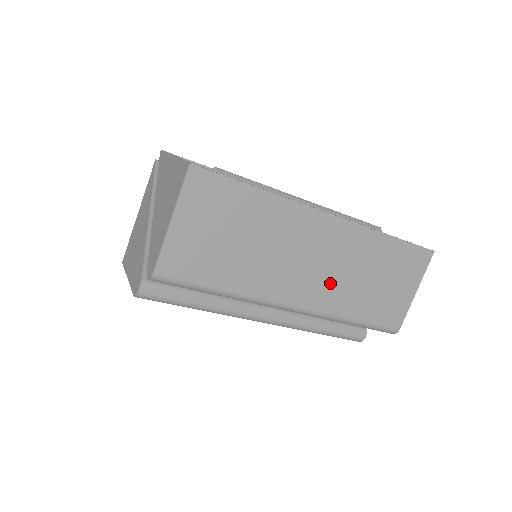
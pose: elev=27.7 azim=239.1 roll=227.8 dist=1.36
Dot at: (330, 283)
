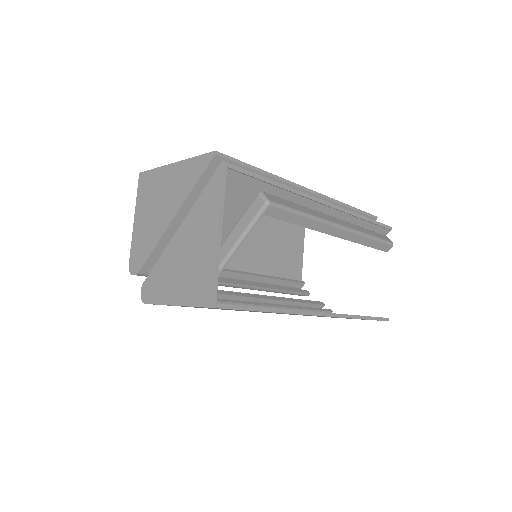
Dot at: occluded
